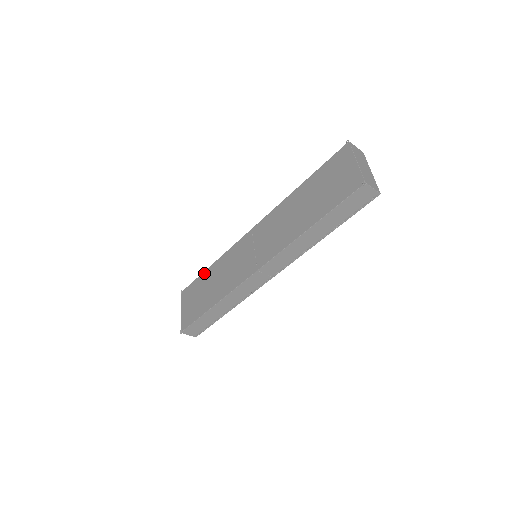
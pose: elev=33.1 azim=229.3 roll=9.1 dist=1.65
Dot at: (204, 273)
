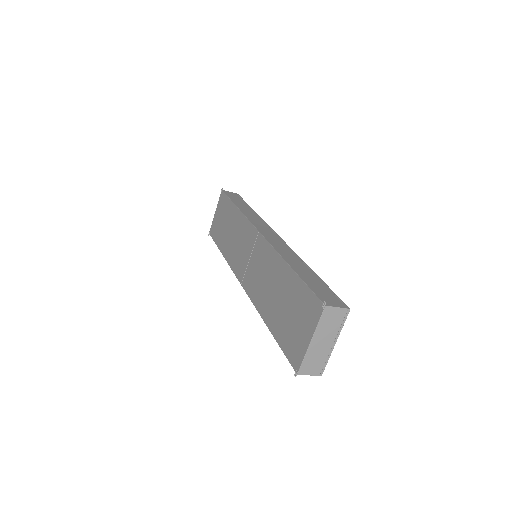
Dot at: (232, 205)
